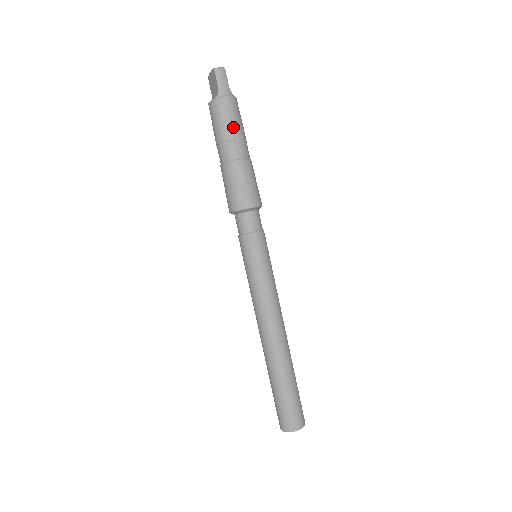
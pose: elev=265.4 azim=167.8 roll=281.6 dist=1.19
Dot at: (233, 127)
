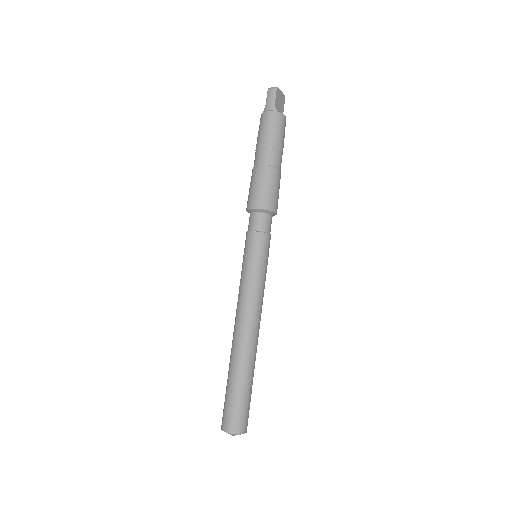
Dot at: (264, 137)
